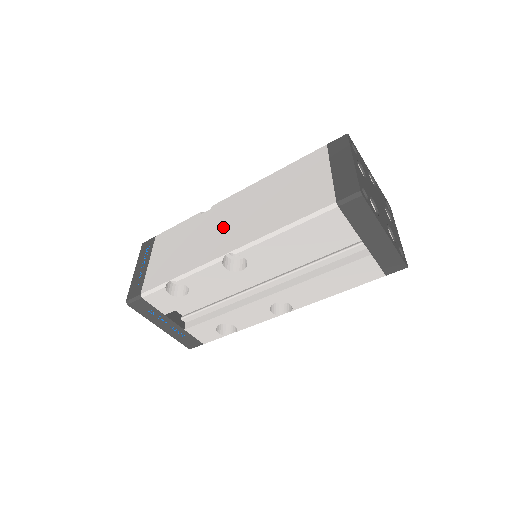
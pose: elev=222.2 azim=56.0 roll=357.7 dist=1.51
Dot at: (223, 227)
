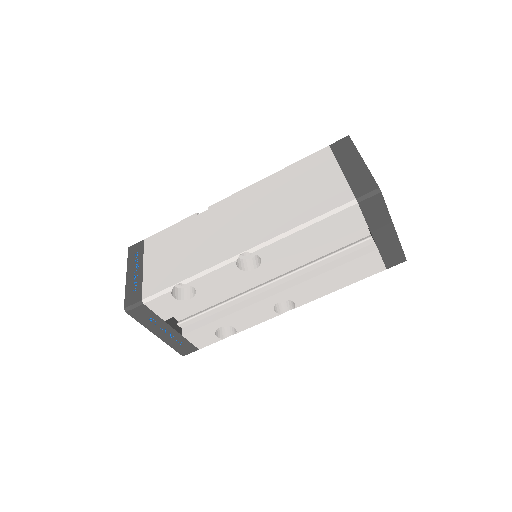
Dot at: (229, 227)
